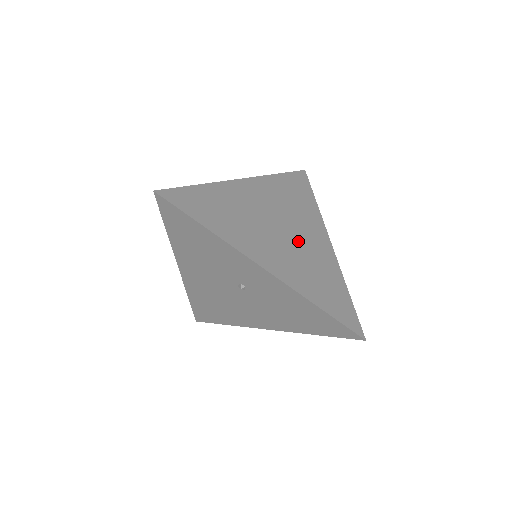
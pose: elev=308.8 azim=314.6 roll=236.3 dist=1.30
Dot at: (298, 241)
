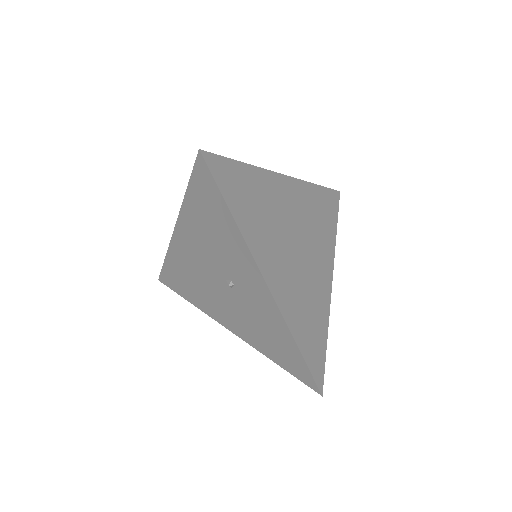
Dot at: (306, 266)
